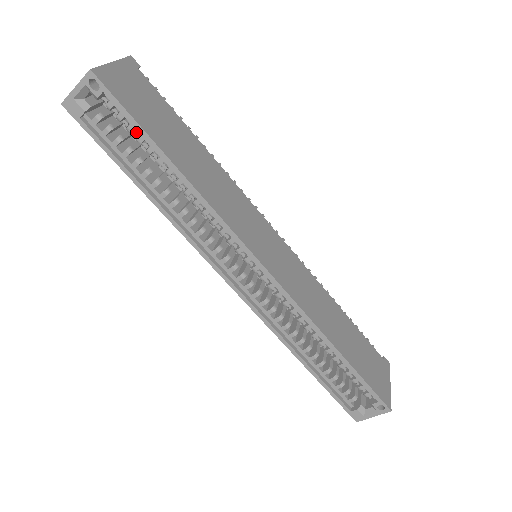
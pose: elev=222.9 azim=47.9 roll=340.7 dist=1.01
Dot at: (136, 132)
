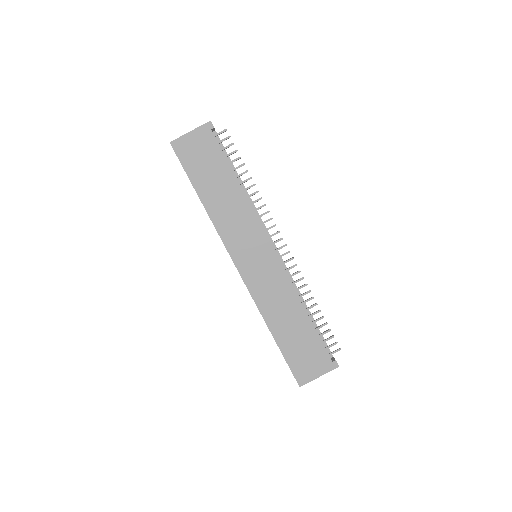
Dot at: occluded
